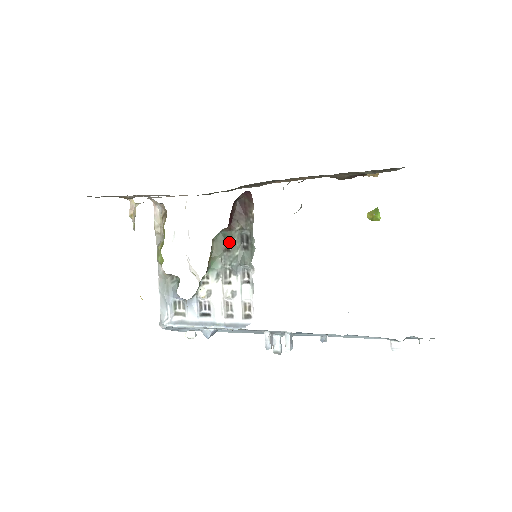
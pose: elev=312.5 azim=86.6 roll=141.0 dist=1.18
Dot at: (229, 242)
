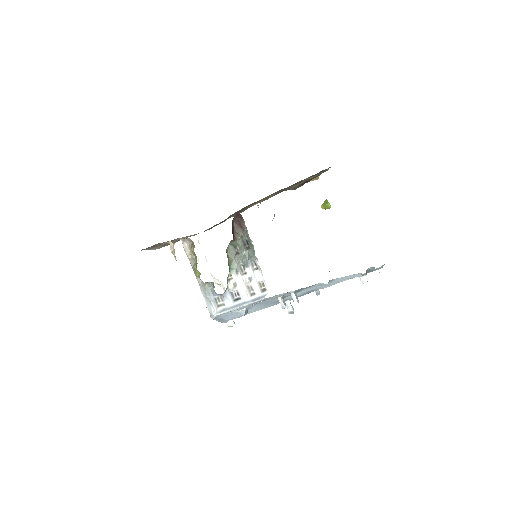
Dot at: (237, 248)
